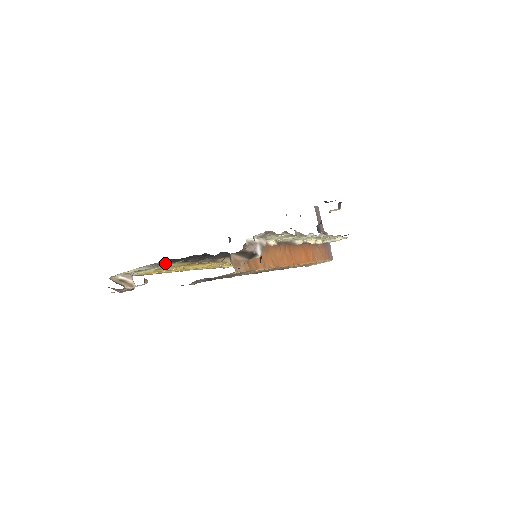
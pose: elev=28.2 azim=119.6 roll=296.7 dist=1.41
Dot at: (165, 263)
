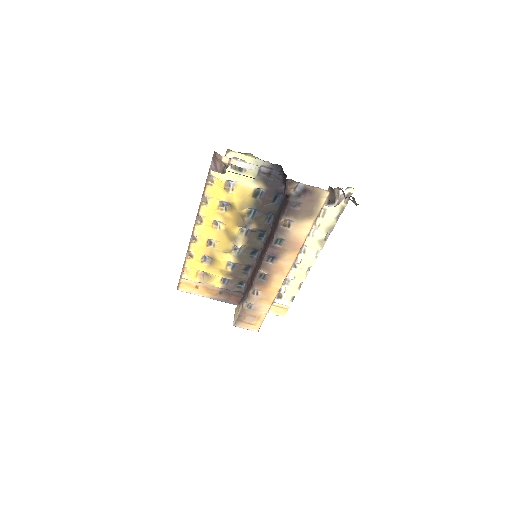
Dot at: (261, 176)
